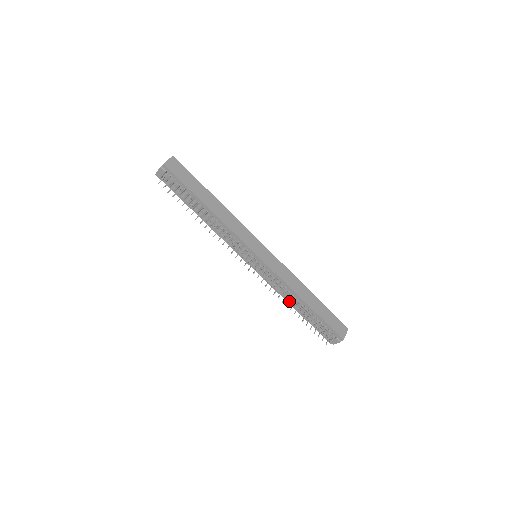
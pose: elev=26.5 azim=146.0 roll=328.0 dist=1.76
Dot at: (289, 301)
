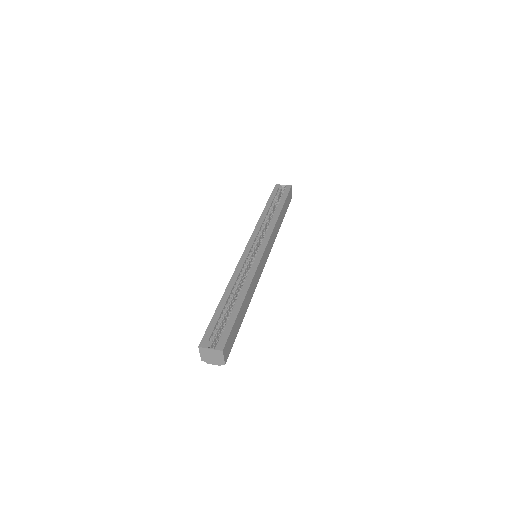
Dot at: occluded
